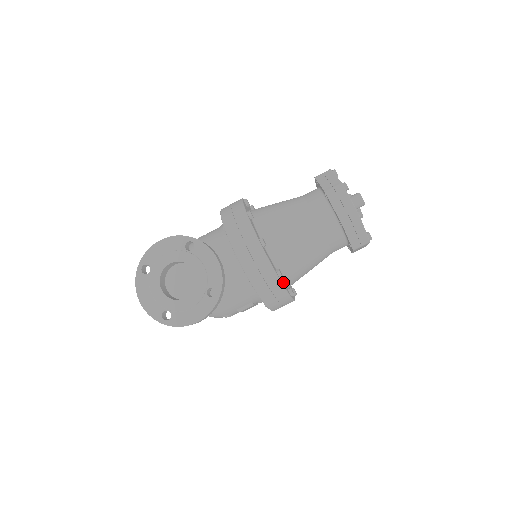
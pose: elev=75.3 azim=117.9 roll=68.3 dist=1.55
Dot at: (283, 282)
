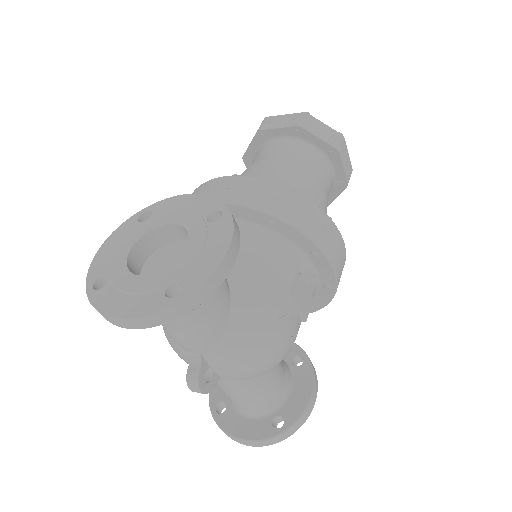
Dot at: occluded
